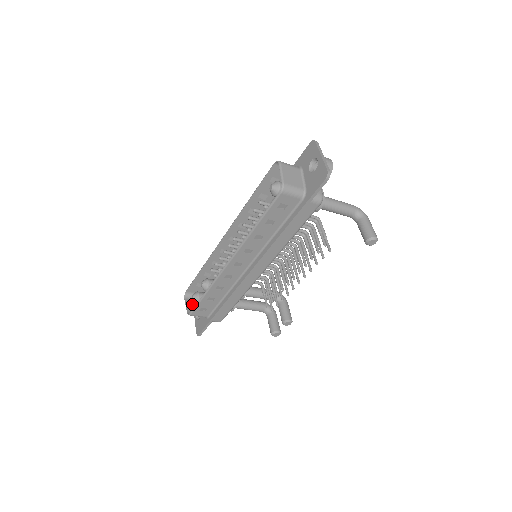
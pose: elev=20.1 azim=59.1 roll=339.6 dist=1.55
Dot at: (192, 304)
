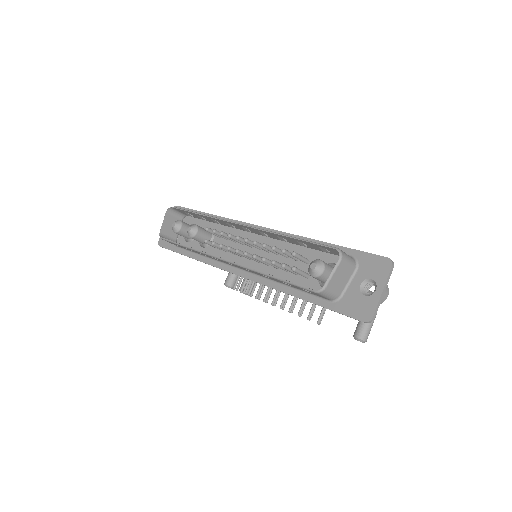
Dot at: (170, 222)
